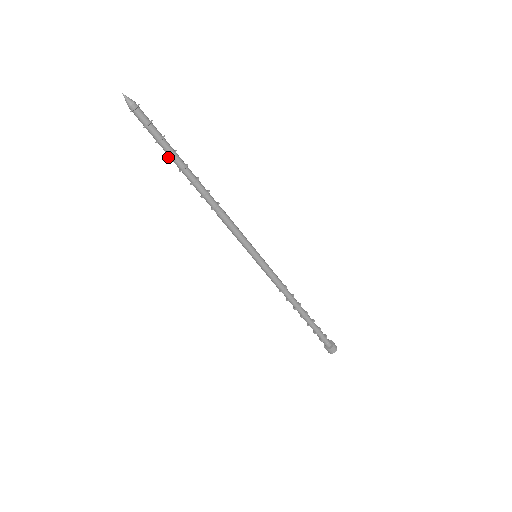
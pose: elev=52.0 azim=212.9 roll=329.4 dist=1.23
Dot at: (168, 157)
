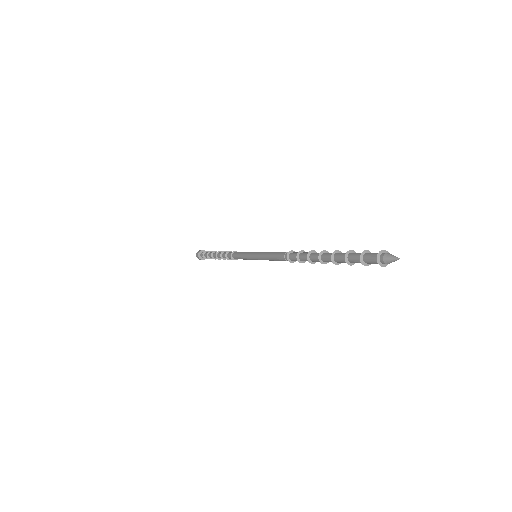
Dot at: (335, 264)
